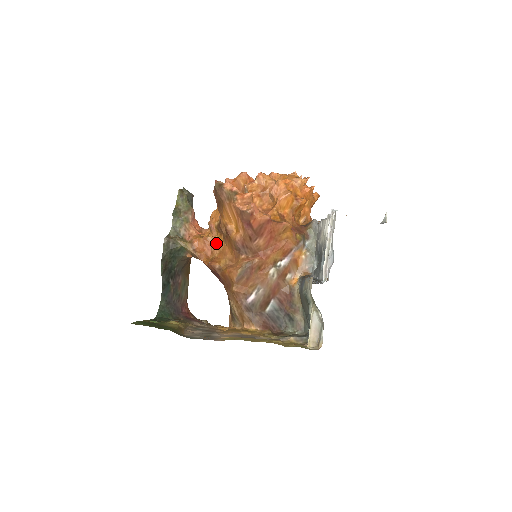
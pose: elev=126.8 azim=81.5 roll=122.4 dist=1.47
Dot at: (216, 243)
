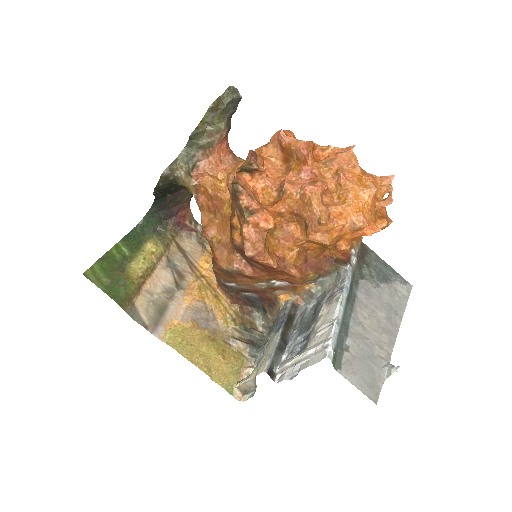
Dot at: (223, 210)
